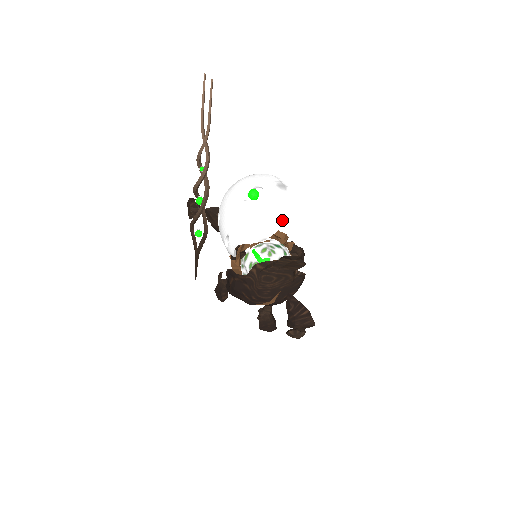
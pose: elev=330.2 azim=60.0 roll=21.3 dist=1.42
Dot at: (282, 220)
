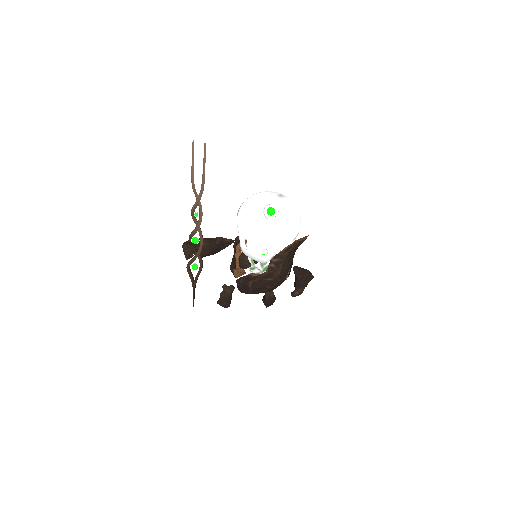
Dot at: (300, 218)
